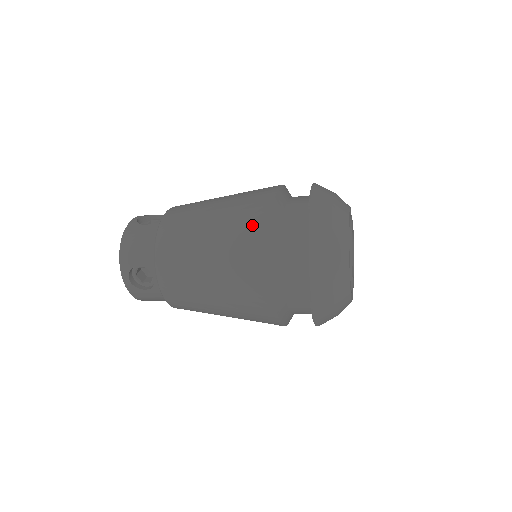
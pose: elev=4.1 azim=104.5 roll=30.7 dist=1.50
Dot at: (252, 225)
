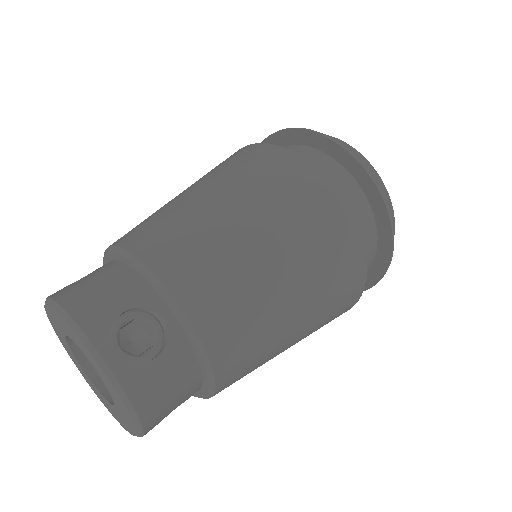
Dot at: (347, 279)
